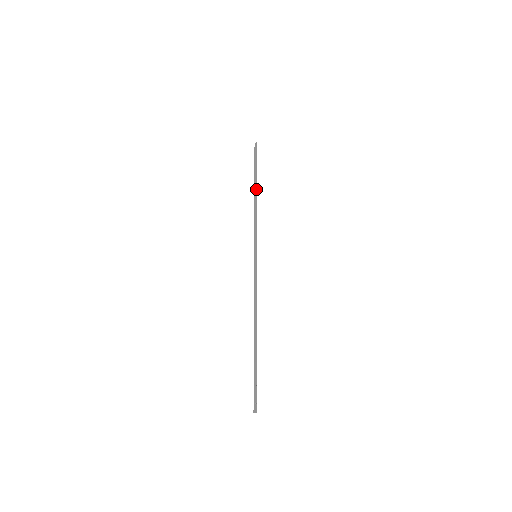
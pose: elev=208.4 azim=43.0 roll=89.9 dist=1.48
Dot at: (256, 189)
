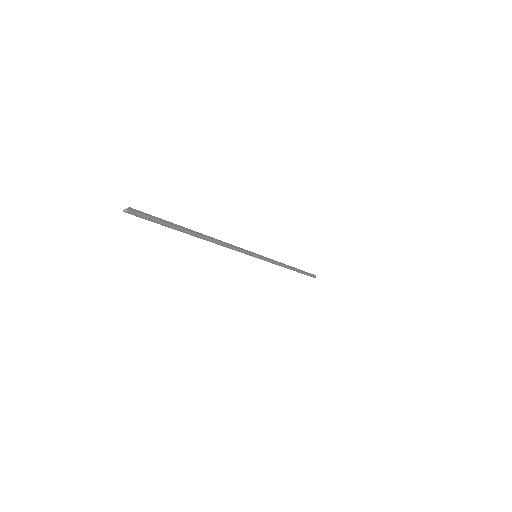
Dot at: (293, 267)
